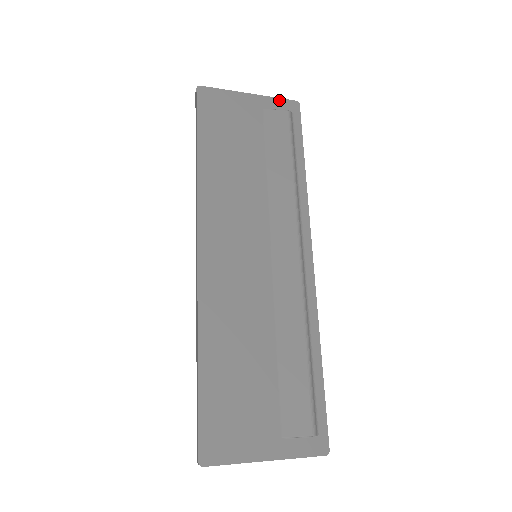
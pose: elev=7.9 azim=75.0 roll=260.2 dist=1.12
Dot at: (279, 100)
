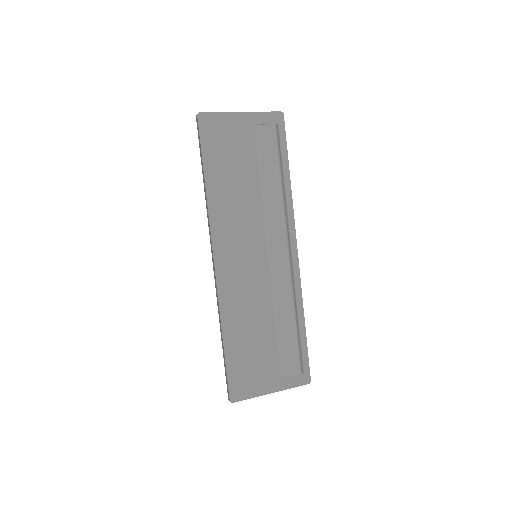
Dot at: (266, 114)
